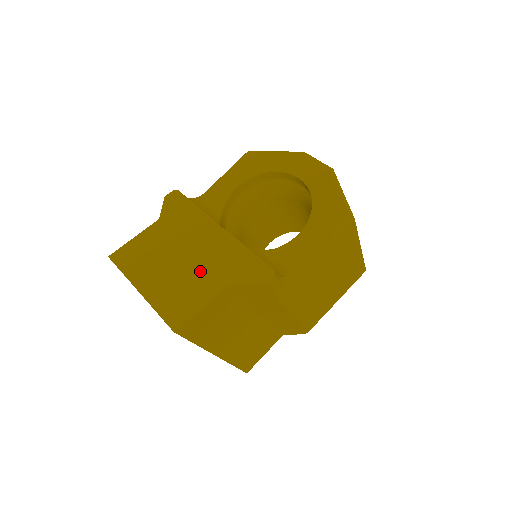
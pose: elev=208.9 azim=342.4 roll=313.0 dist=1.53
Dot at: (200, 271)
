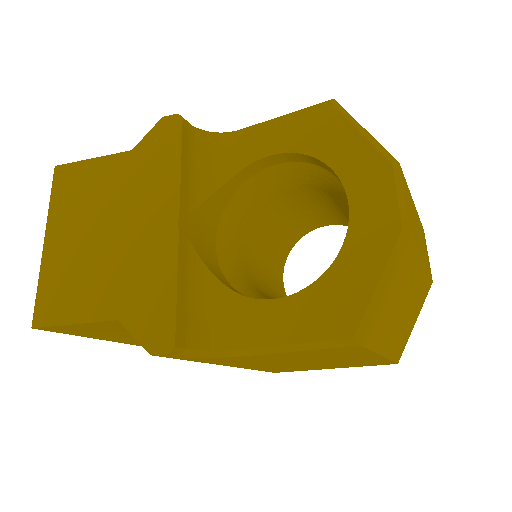
Dot at: (109, 269)
